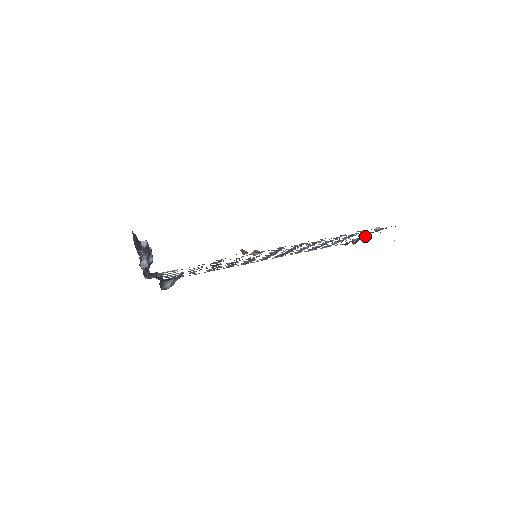
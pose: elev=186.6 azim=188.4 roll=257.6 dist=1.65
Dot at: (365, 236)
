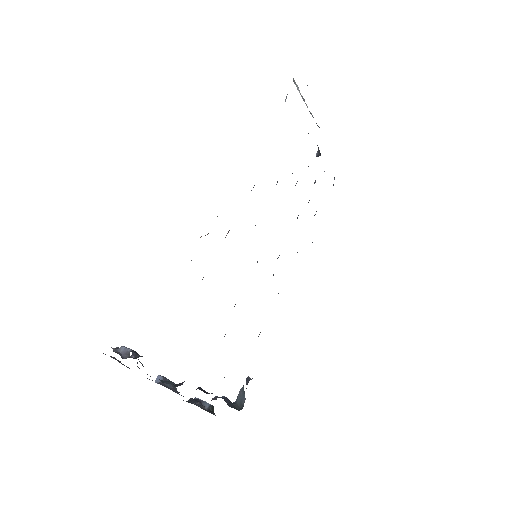
Dot at: (308, 133)
